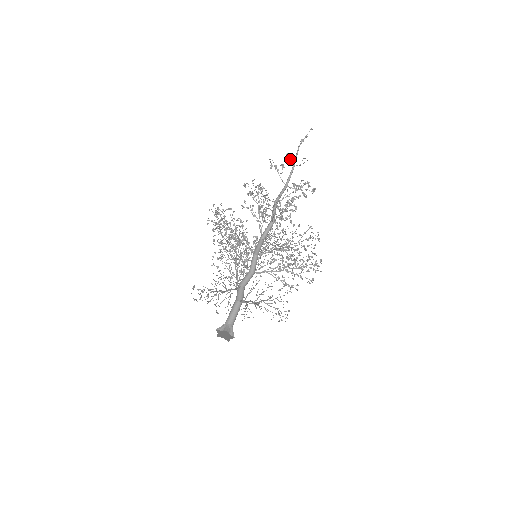
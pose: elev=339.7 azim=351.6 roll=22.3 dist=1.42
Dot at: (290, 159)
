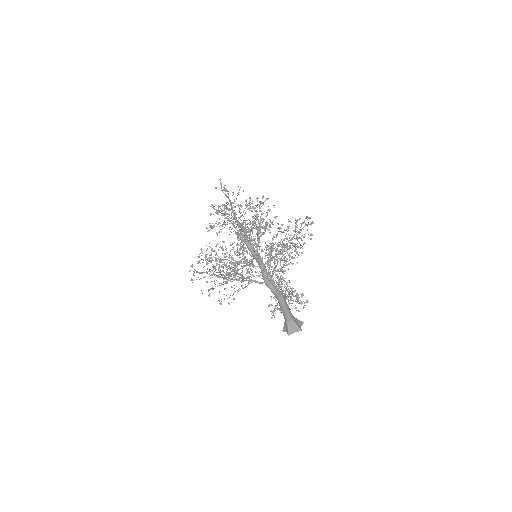
Dot at: occluded
